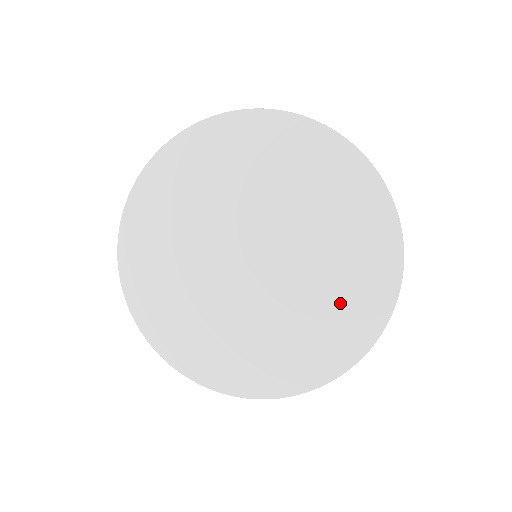
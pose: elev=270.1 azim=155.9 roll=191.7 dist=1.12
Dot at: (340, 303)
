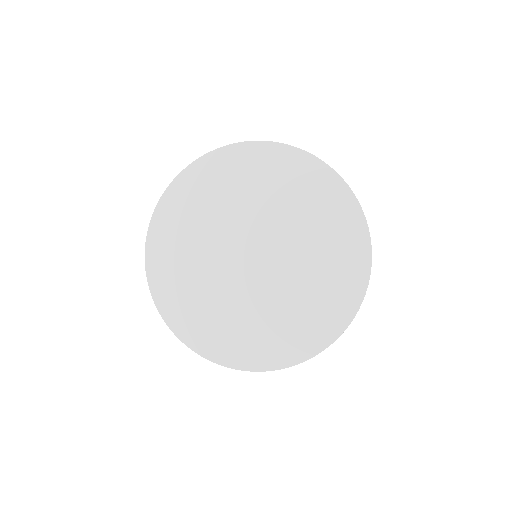
Dot at: (320, 216)
